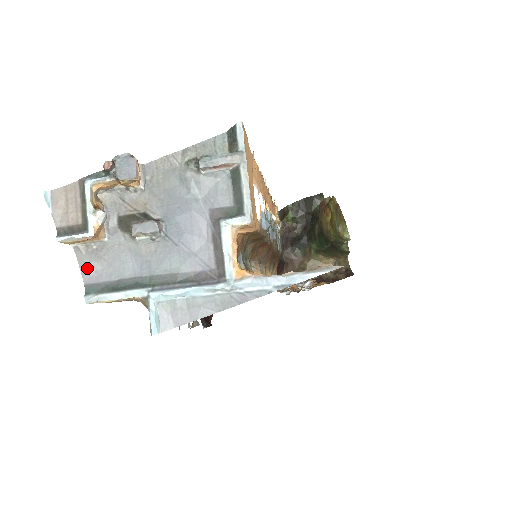
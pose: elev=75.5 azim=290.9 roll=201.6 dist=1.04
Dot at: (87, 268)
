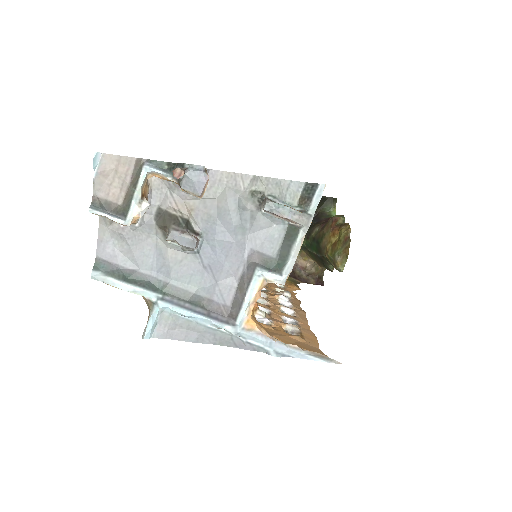
Dot at: (105, 242)
